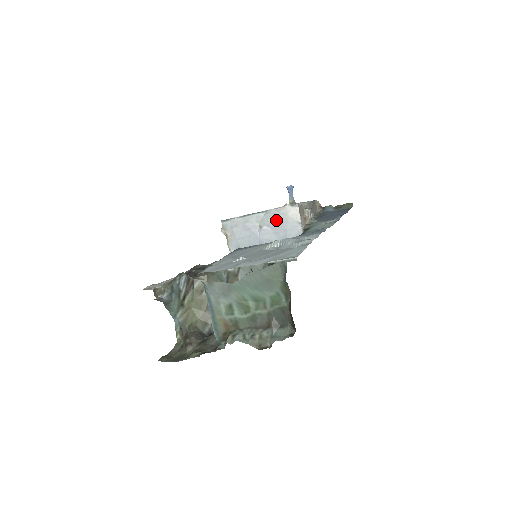
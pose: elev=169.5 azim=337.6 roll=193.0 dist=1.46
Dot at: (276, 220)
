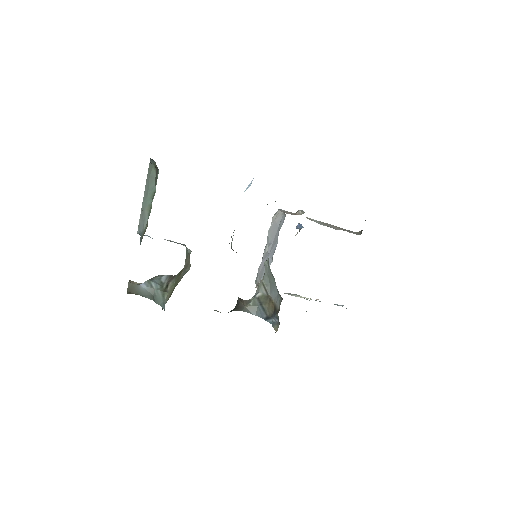
Dot at: (272, 233)
